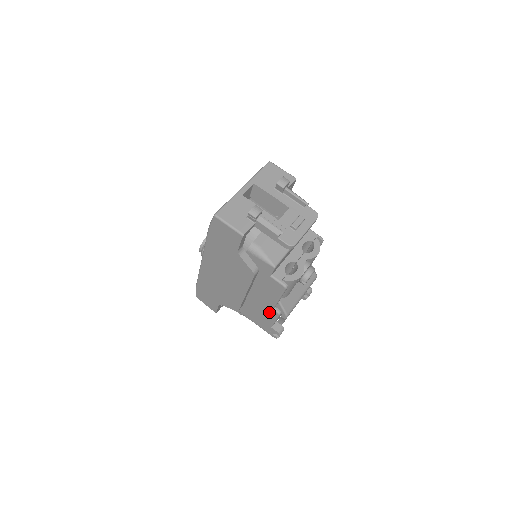
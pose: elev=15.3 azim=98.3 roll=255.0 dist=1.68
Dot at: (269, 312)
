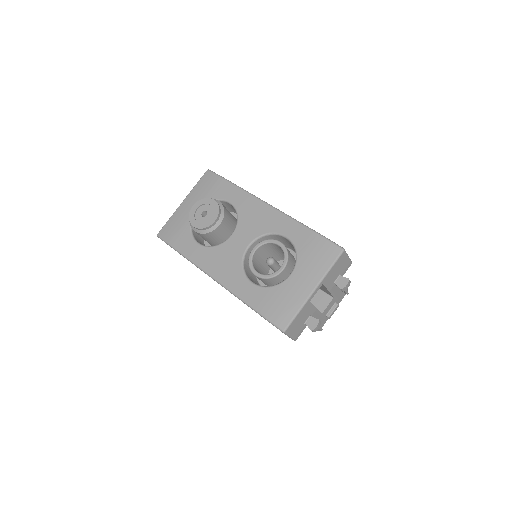
Dot at: occluded
